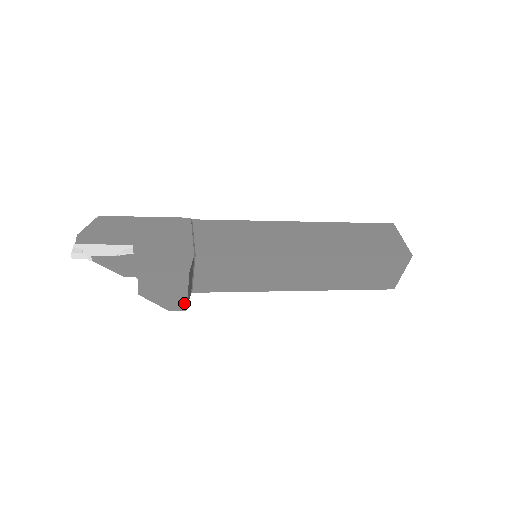
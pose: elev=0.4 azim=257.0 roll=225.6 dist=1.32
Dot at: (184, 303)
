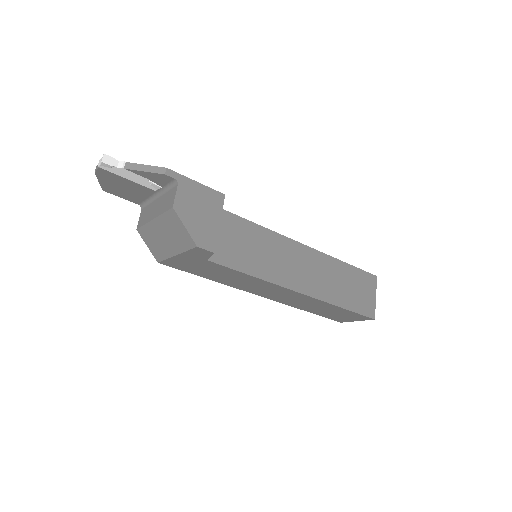
Dot at: (214, 240)
